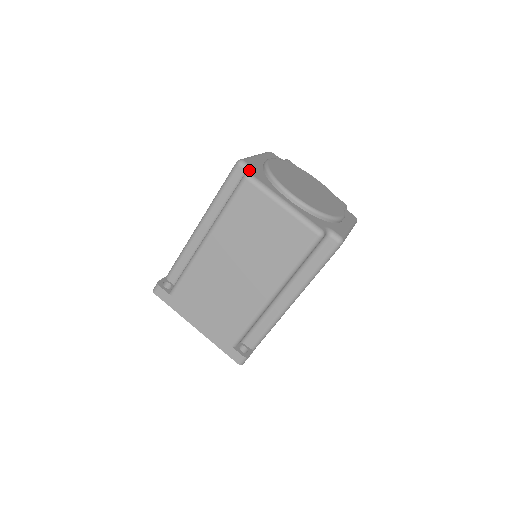
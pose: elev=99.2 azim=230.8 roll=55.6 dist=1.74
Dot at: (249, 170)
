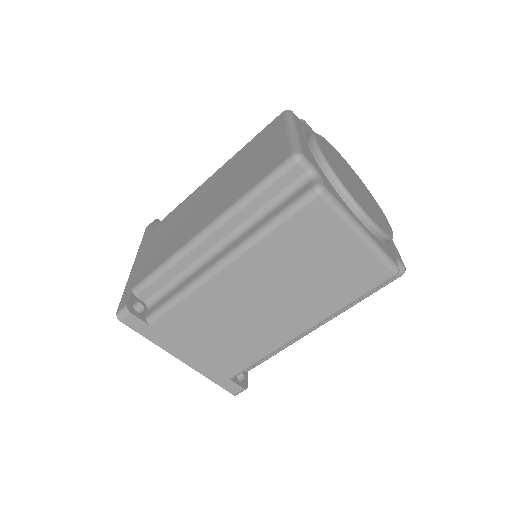
Dot at: (313, 174)
